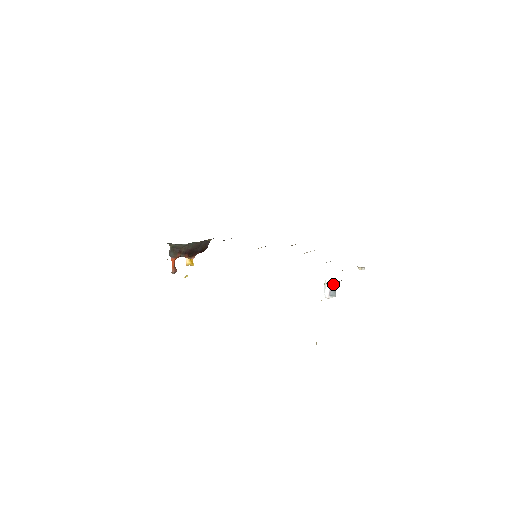
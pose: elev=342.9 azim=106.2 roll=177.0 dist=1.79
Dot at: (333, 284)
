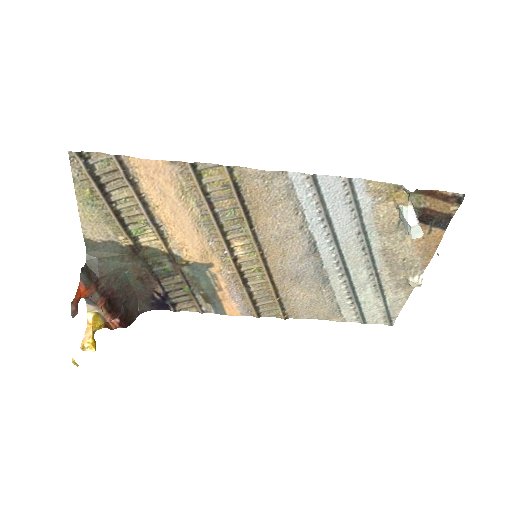
Dot at: occluded
